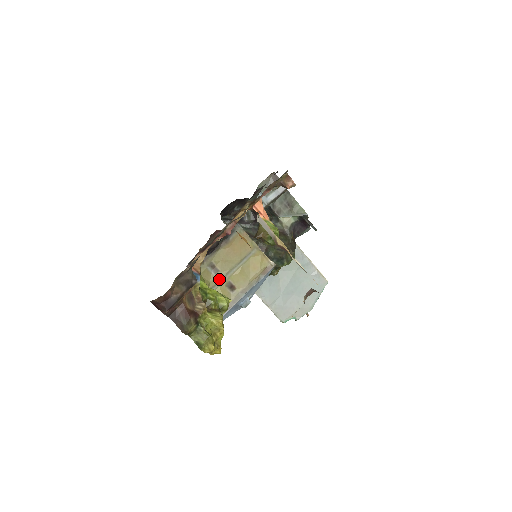
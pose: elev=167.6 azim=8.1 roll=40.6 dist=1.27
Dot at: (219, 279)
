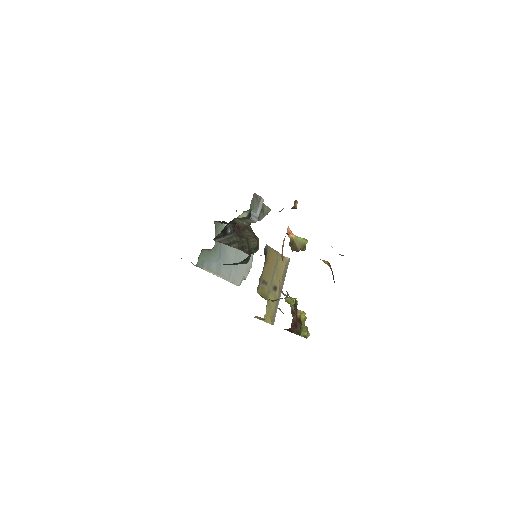
Dot at: (269, 288)
